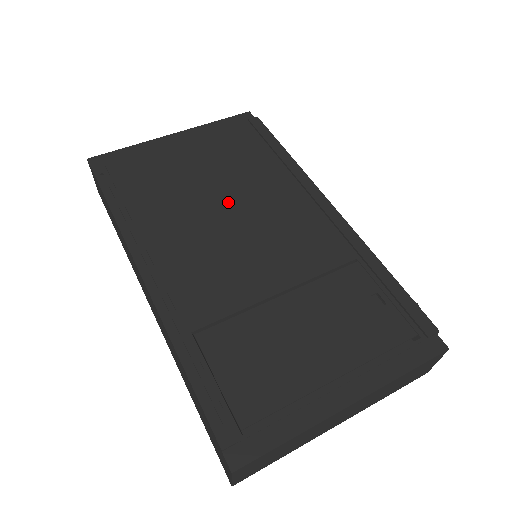
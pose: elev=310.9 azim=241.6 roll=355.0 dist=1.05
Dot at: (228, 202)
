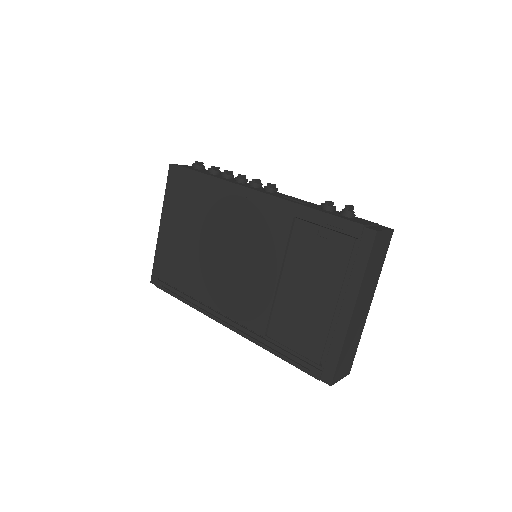
Dot at: (216, 244)
